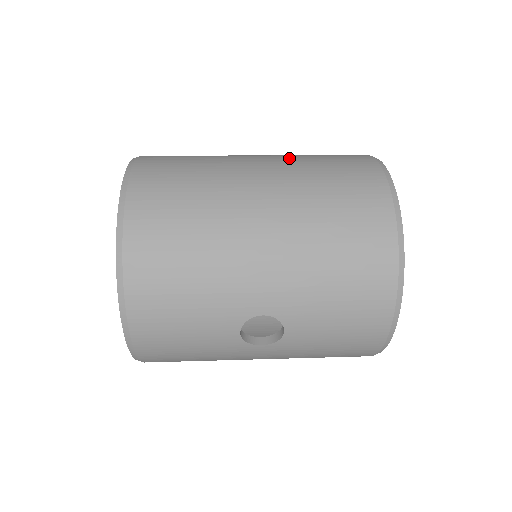
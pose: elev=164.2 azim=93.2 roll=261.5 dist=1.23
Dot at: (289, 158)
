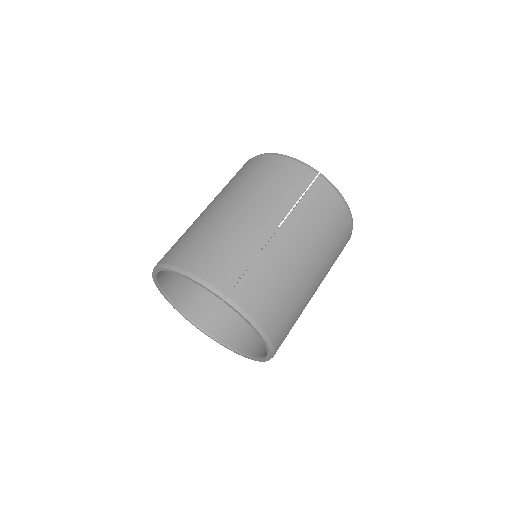
Dot at: (307, 231)
